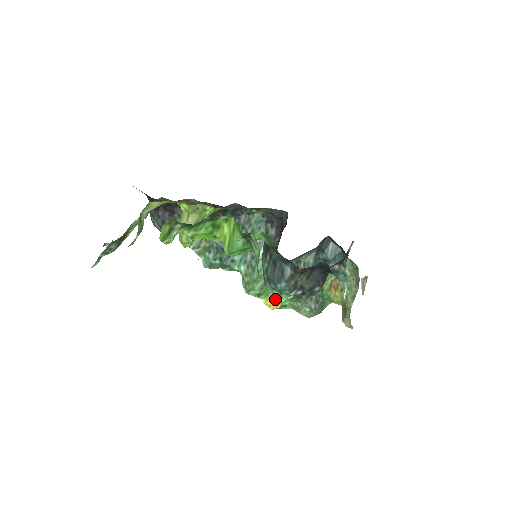
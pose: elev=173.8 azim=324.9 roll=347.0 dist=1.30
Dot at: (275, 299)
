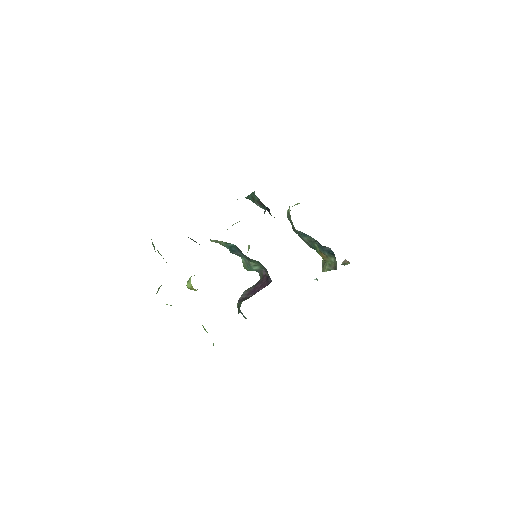
Dot at: occluded
